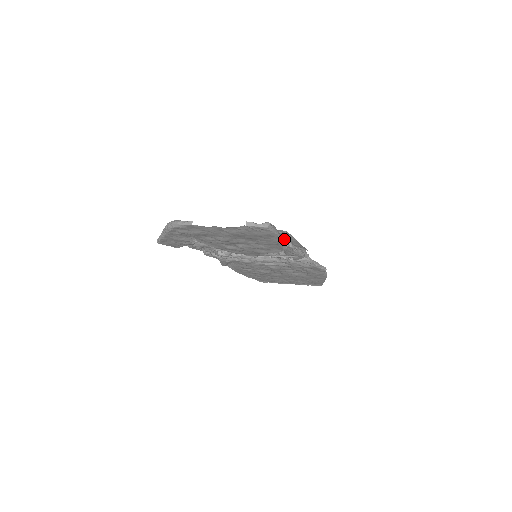
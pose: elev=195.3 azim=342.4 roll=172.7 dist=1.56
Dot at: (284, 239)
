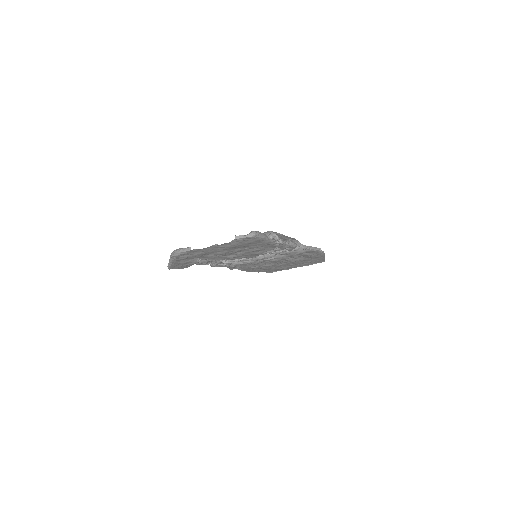
Dot at: (273, 239)
